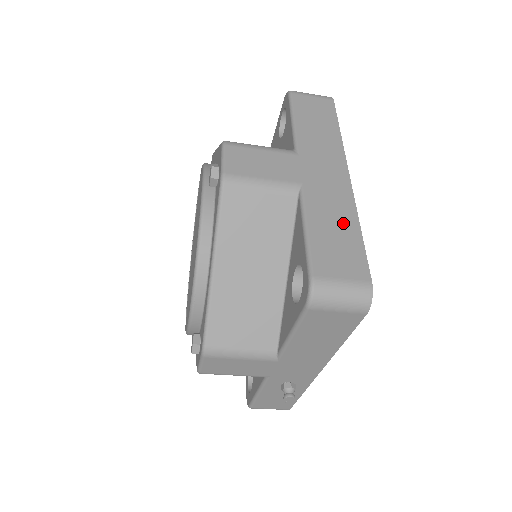
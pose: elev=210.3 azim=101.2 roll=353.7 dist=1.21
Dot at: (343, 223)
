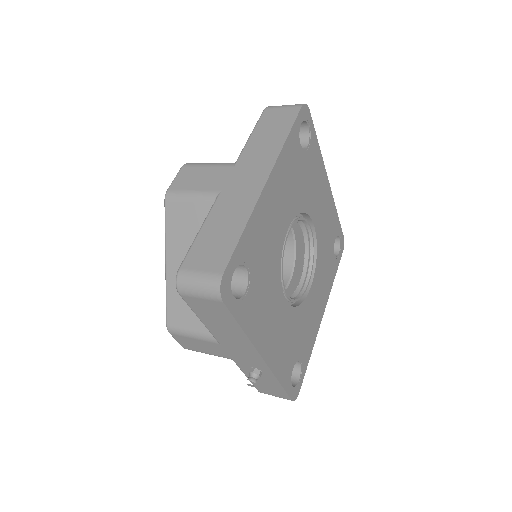
Dot at: (232, 223)
